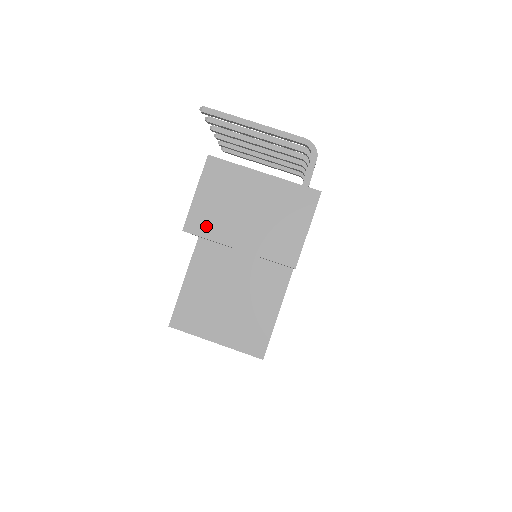
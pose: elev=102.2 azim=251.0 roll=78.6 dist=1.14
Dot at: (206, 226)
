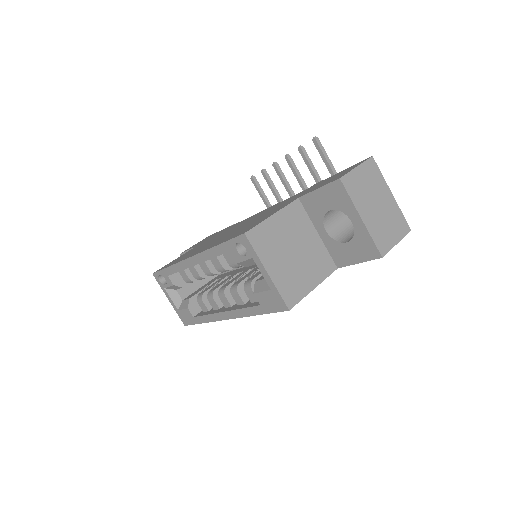
Dot at: (353, 189)
